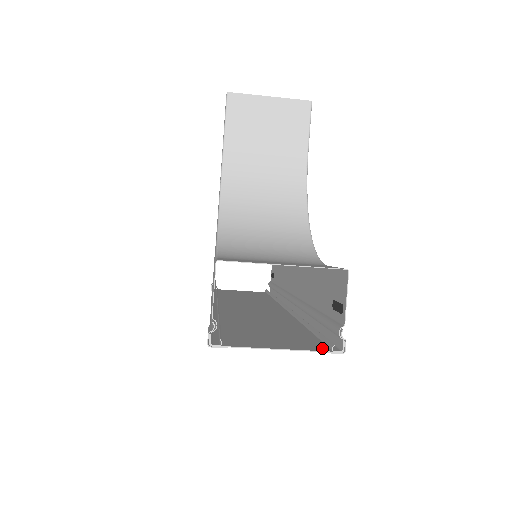
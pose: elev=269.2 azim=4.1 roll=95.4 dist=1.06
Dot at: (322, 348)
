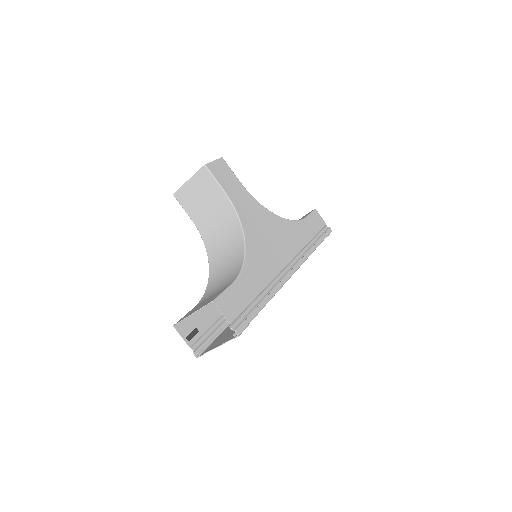
Dot at: (235, 335)
